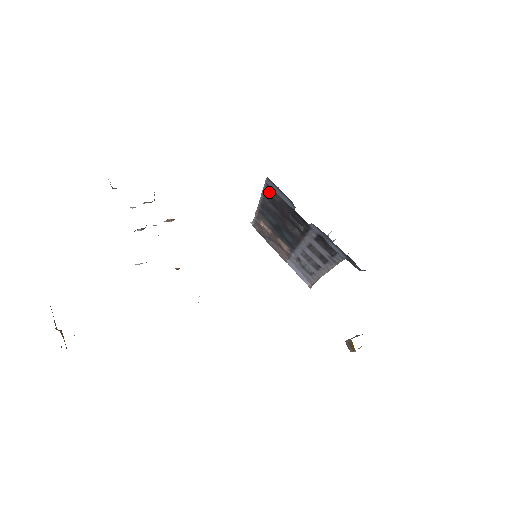
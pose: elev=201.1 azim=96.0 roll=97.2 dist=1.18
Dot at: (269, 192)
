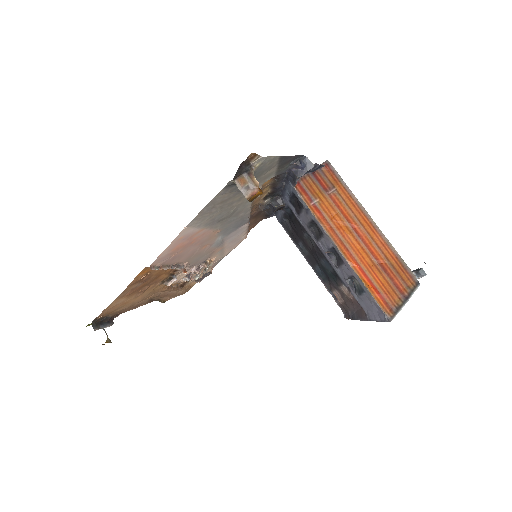
Dot at: (288, 231)
